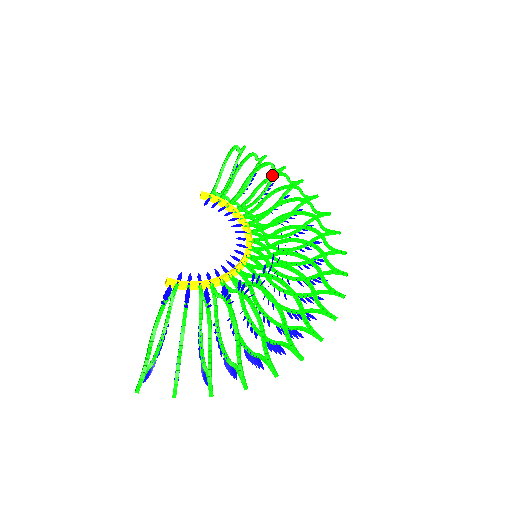
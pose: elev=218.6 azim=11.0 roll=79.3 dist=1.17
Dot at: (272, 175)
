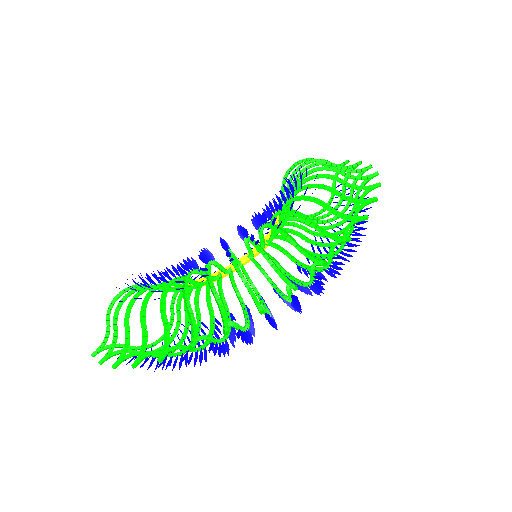
Dot at: (308, 172)
